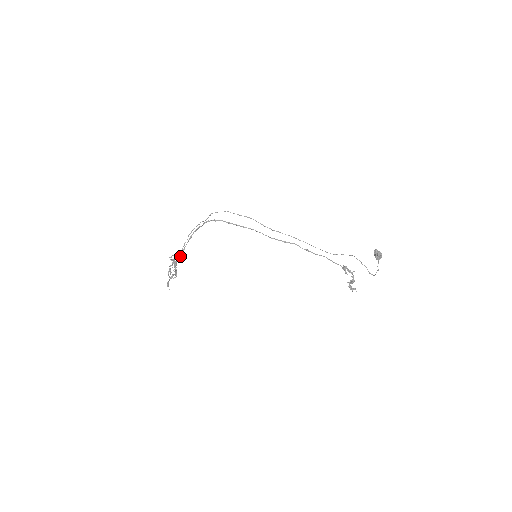
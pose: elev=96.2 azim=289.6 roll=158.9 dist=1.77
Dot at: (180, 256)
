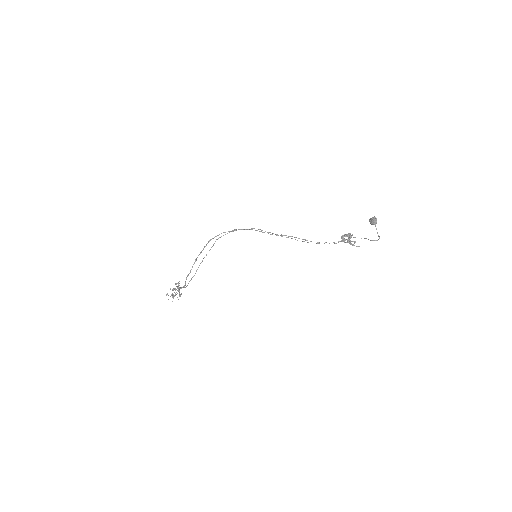
Dot at: (185, 281)
